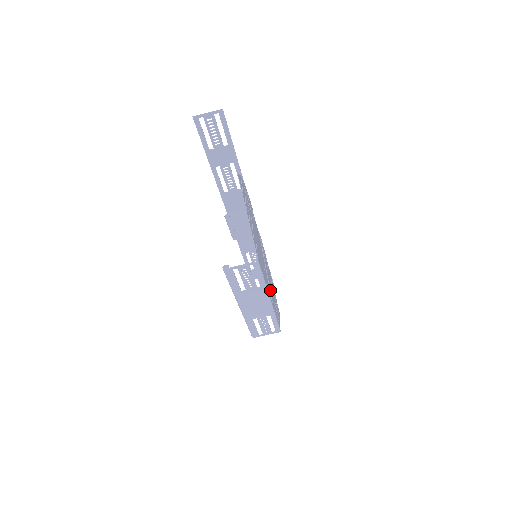
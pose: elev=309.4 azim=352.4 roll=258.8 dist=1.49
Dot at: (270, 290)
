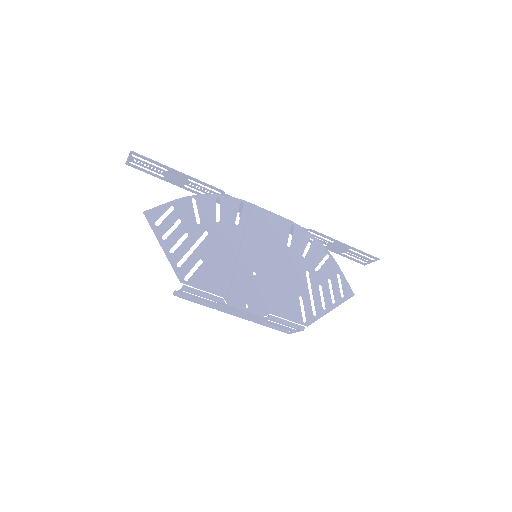
Dot at: (271, 291)
